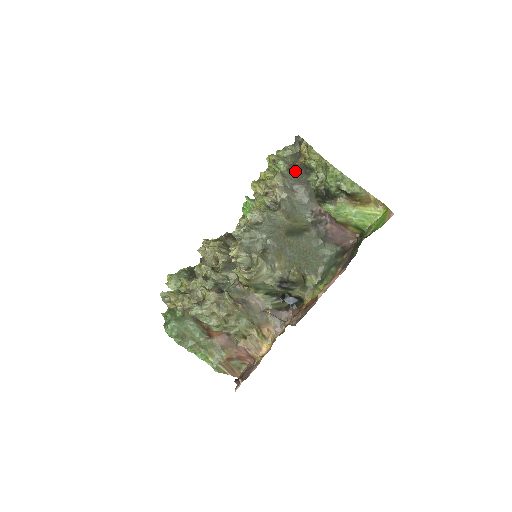
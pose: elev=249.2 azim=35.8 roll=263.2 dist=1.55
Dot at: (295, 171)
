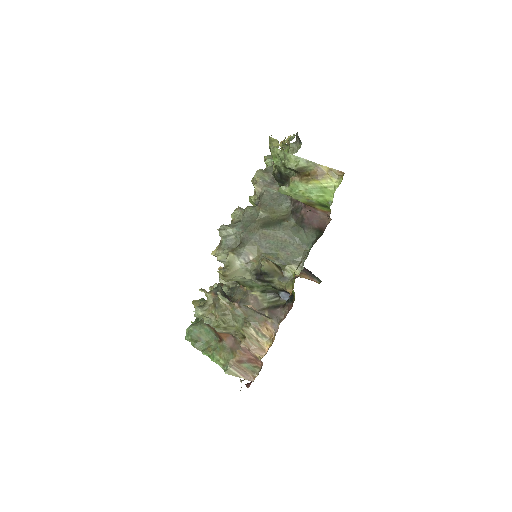
Dot at: occluded
